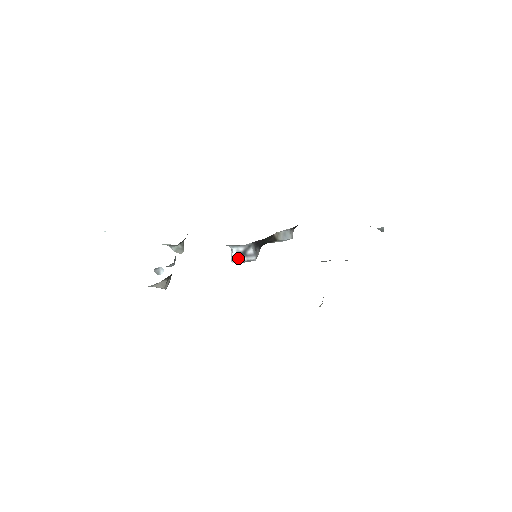
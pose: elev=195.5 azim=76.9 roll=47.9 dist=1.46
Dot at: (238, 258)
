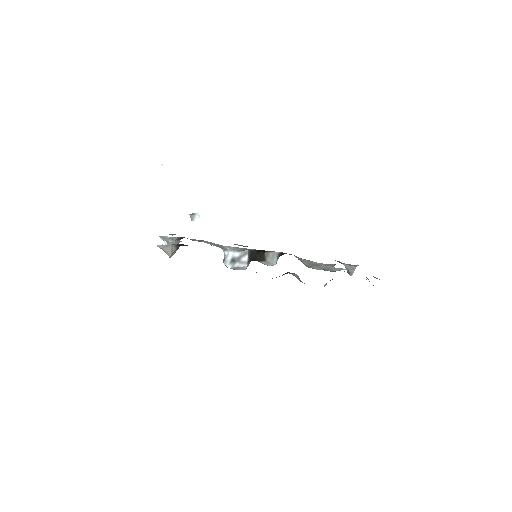
Dot at: (231, 262)
